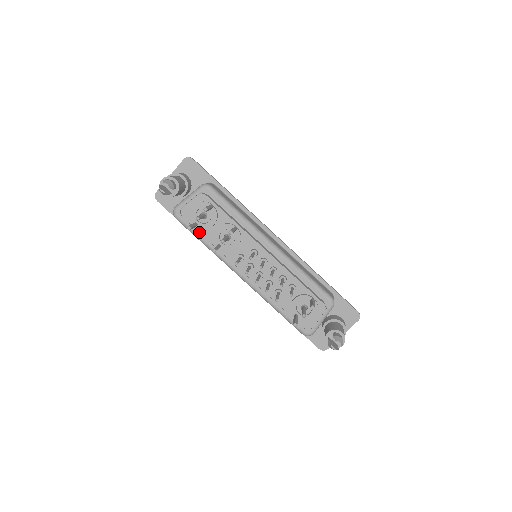
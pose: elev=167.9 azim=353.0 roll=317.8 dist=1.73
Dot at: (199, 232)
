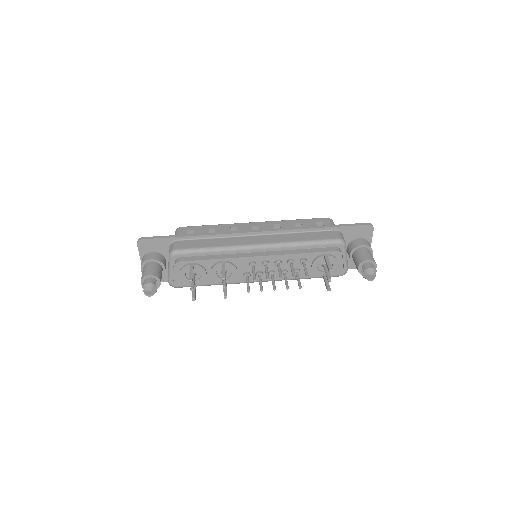
Dot at: occluded
